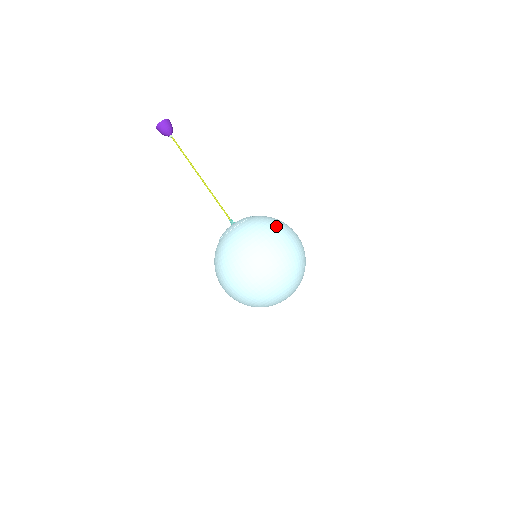
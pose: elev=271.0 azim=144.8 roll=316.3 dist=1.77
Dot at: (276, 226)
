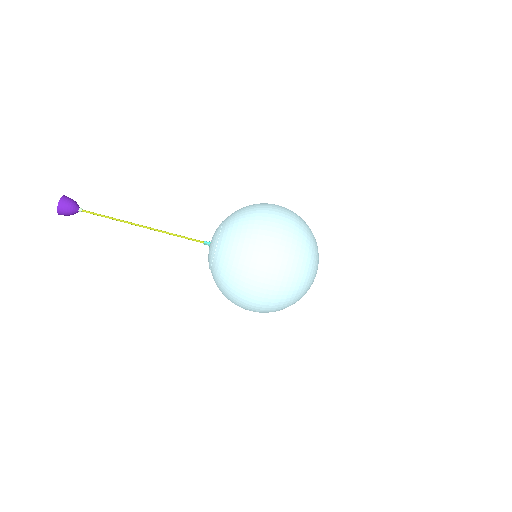
Dot at: (245, 255)
